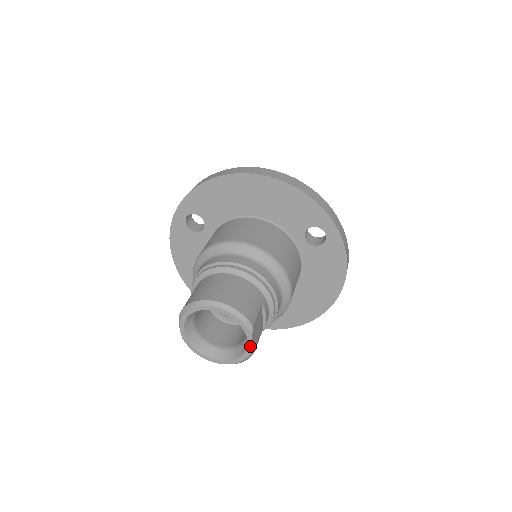
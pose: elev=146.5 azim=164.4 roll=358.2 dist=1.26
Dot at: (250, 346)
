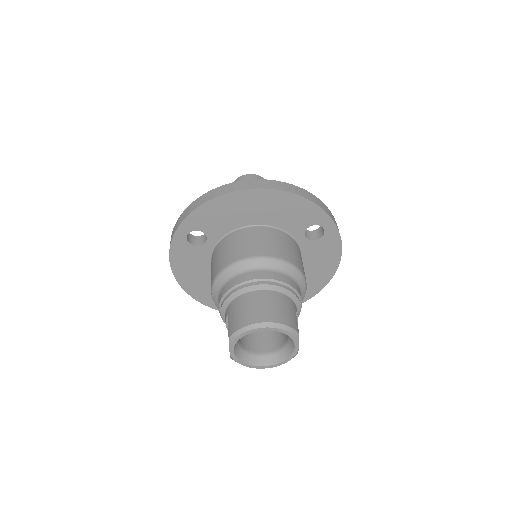
Dot at: (296, 350)
